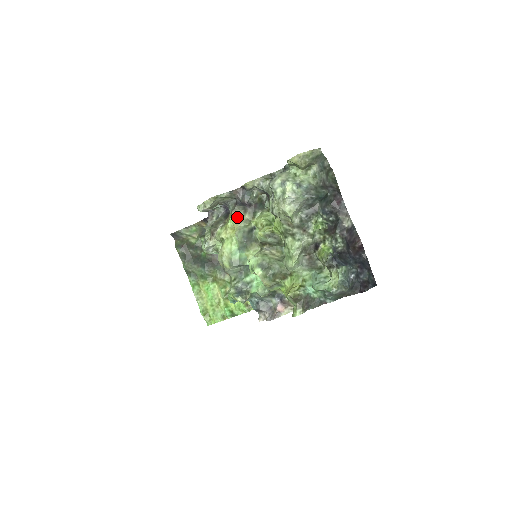
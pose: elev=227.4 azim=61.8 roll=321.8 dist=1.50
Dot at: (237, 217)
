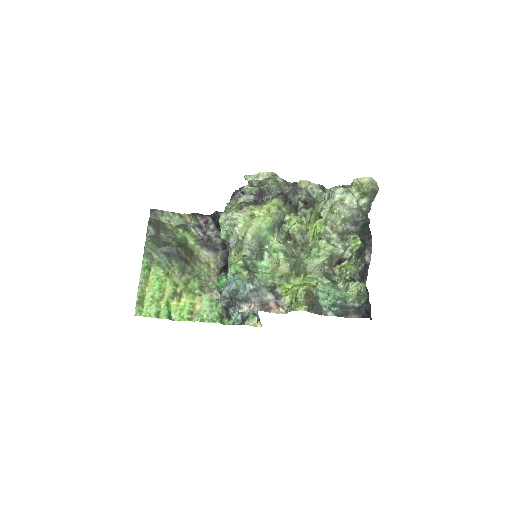
Dot at: (277, 204)
